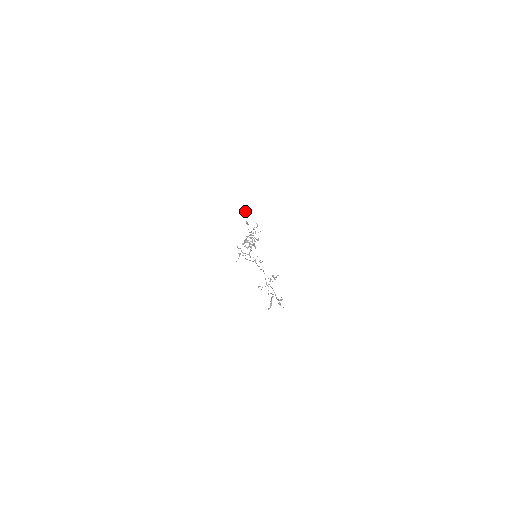
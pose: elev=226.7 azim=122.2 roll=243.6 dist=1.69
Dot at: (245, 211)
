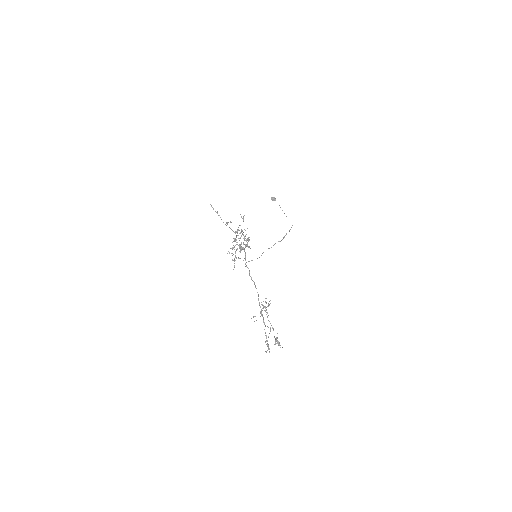
Dot at: (216, 212)
